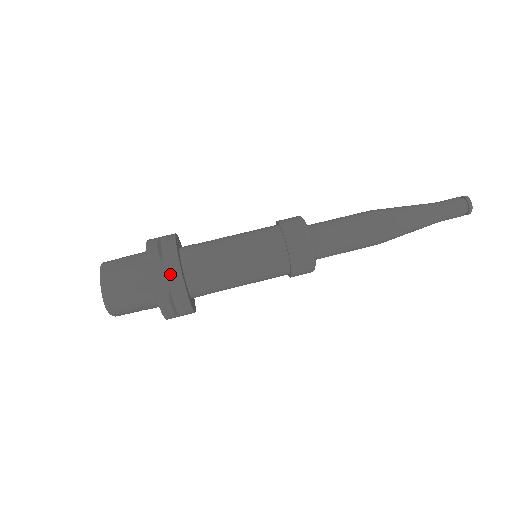
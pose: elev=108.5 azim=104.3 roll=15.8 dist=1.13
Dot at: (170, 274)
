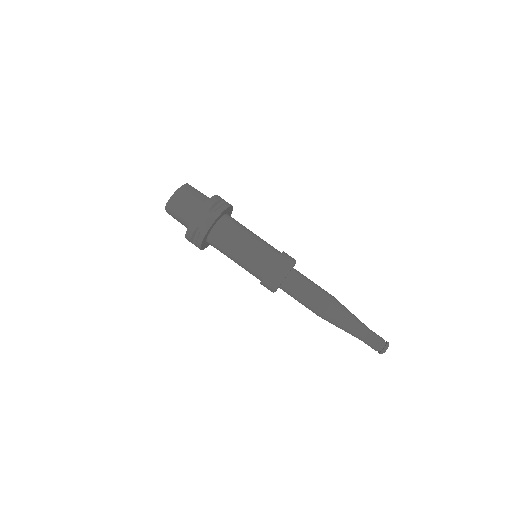
Dot at: (206, 220)
